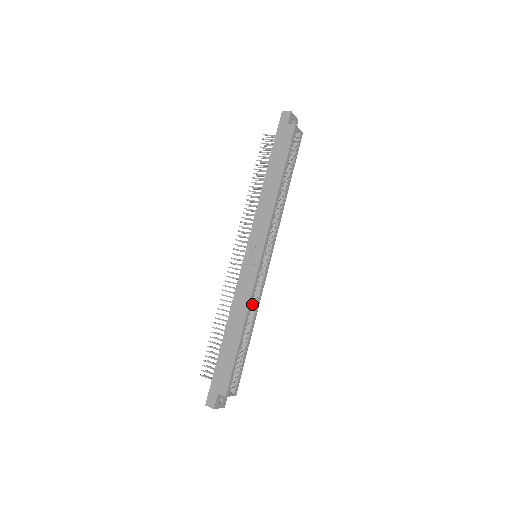
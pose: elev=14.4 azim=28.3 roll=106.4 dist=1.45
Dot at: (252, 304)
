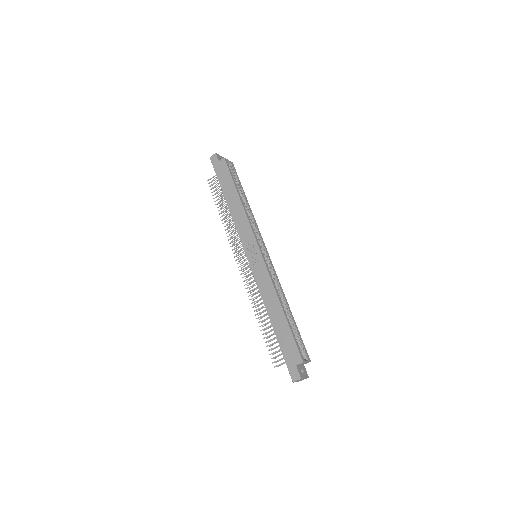
Dot at: (276, 288)
